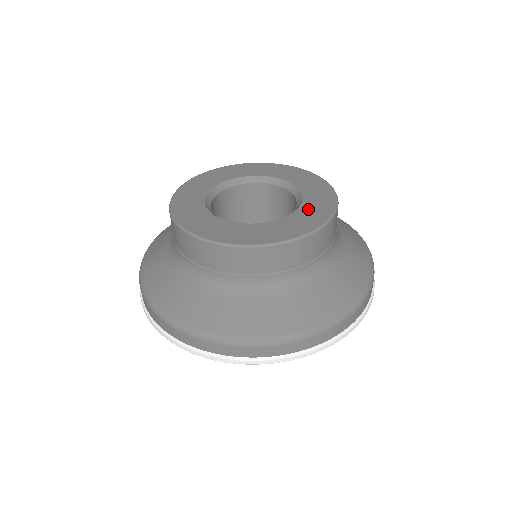
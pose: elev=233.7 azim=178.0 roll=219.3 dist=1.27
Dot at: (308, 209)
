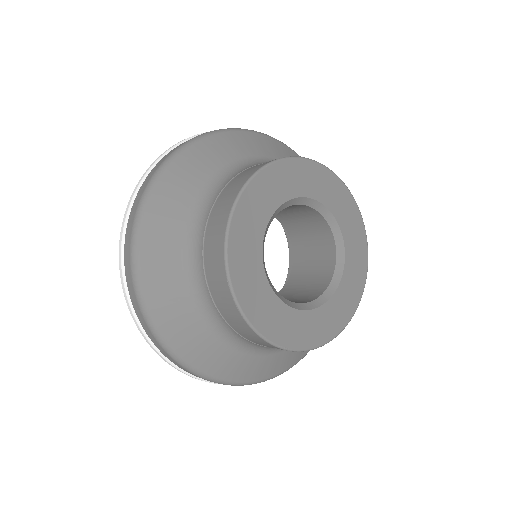
Dot at: (352, 259)
